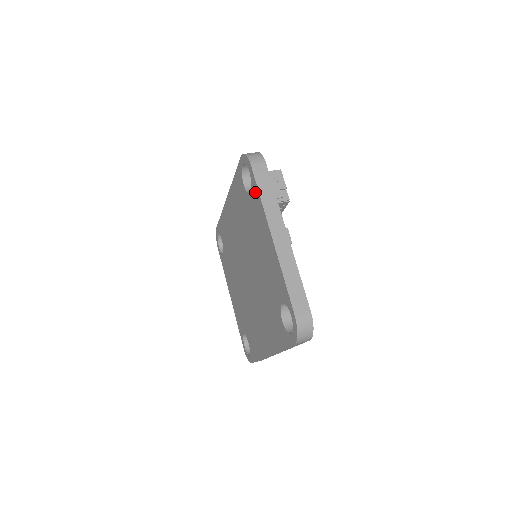
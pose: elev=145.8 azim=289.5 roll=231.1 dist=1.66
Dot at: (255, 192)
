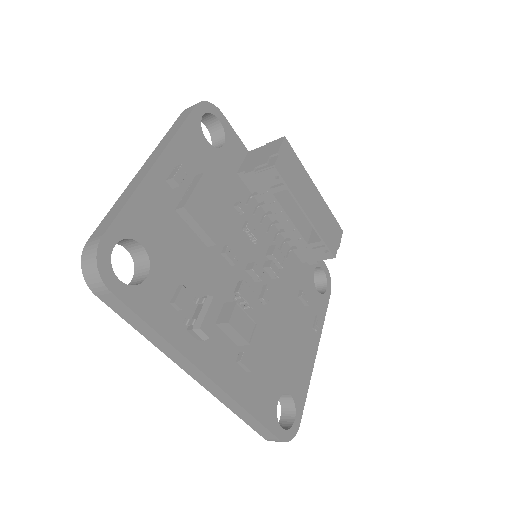
Dot at: occluded
